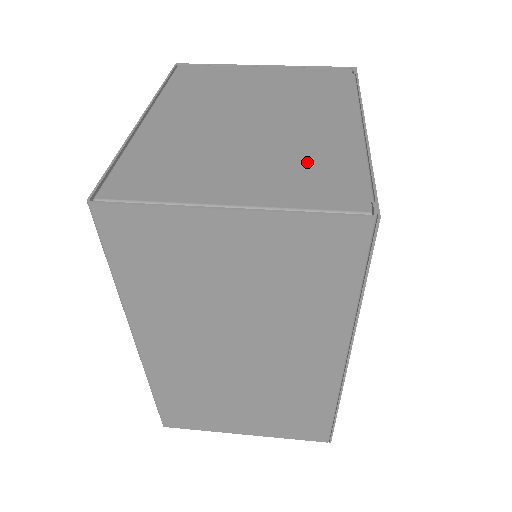
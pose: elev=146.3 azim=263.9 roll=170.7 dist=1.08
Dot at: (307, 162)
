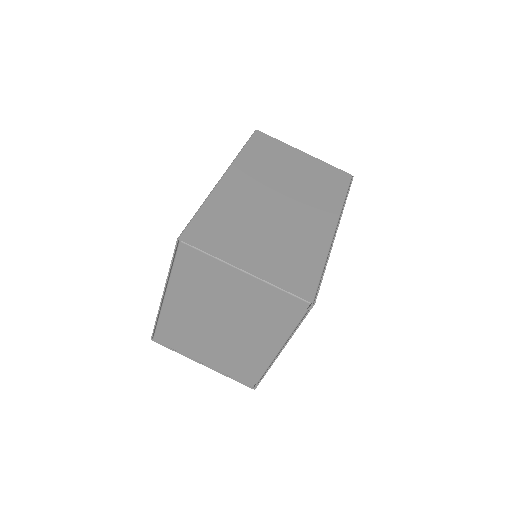
Dot at: (239, 360)
